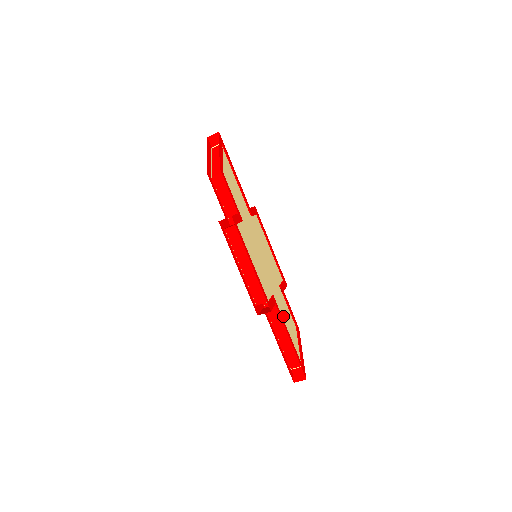
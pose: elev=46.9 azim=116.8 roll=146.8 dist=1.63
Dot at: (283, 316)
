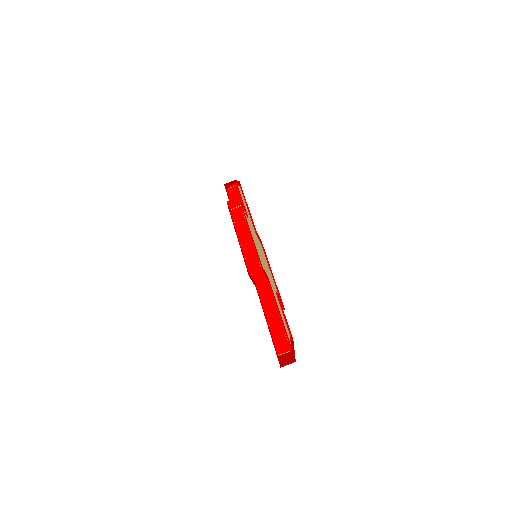
Dot at: occluded
